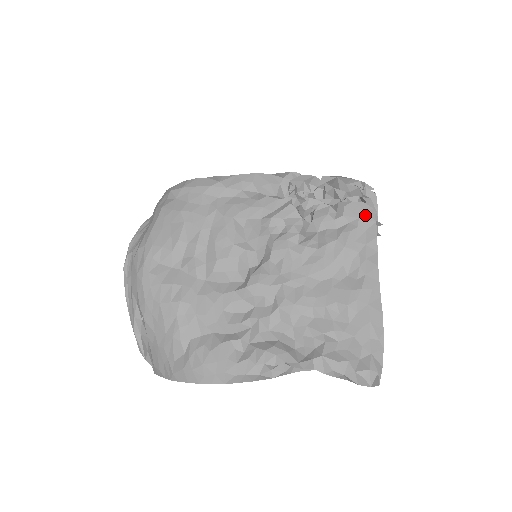
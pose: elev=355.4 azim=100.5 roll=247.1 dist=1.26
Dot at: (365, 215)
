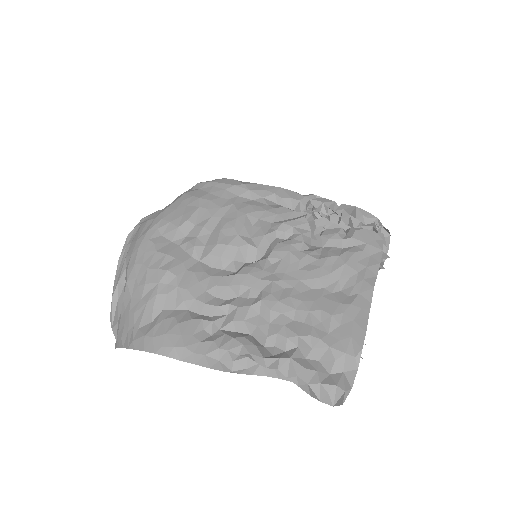
Dot at: (374, 242)
